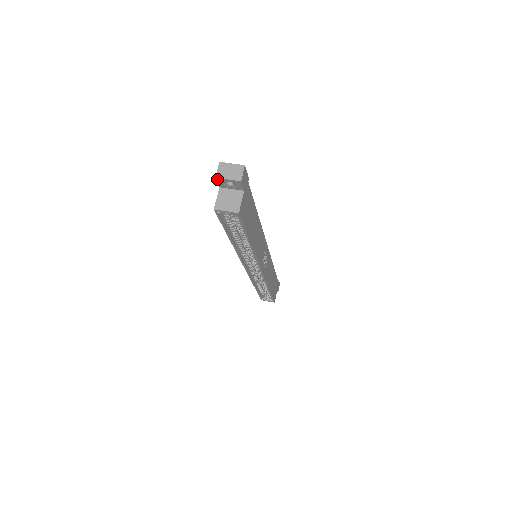
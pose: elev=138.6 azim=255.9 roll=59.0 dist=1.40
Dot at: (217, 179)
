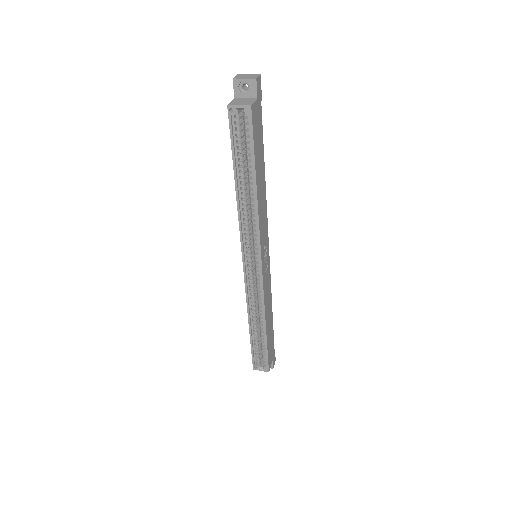
Dot at: (234, 81)
